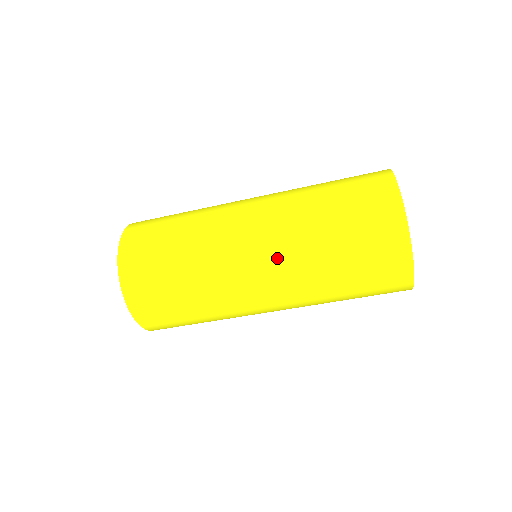
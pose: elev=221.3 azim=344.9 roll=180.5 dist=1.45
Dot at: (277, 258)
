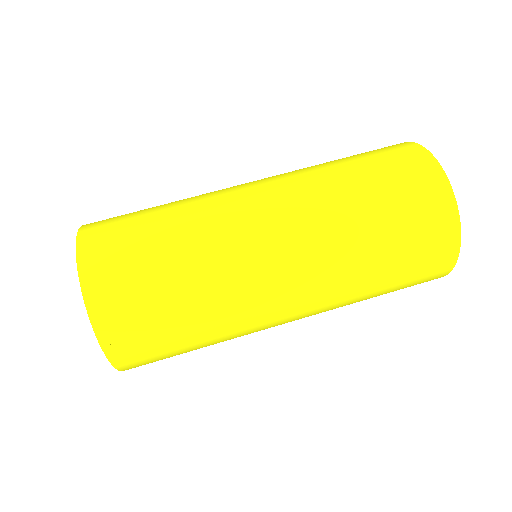
Dot at: (294, 208)
